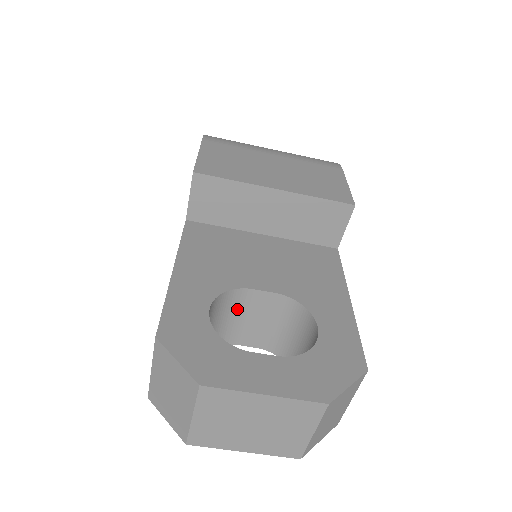
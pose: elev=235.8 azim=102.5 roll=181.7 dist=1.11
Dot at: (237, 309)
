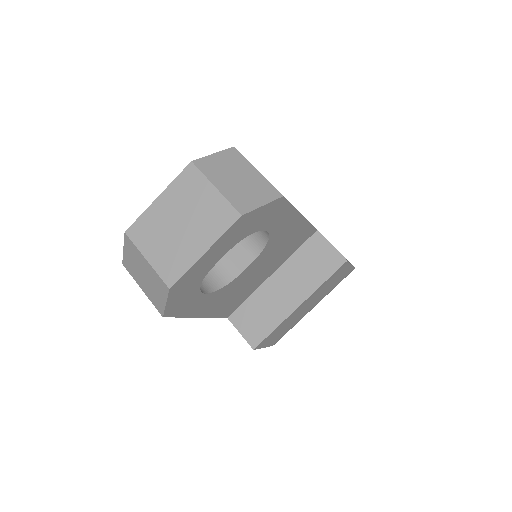
Dot at: occluded
